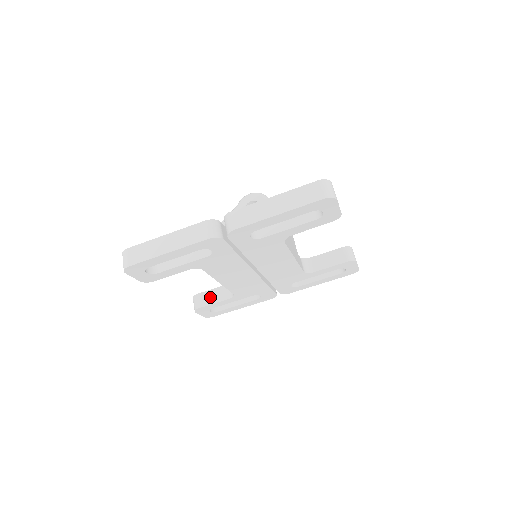
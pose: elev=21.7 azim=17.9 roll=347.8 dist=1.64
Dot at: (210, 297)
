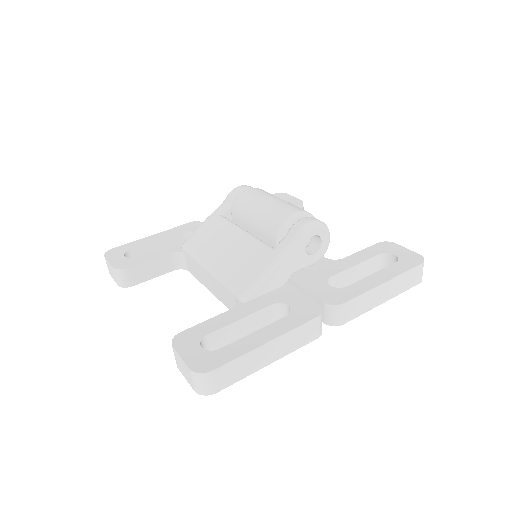
Dot at: (148, 271)
